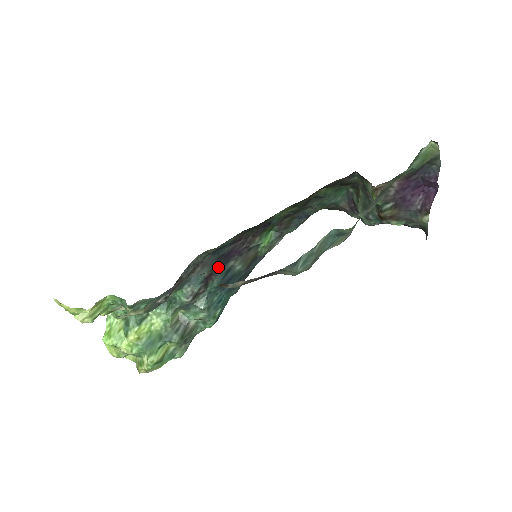
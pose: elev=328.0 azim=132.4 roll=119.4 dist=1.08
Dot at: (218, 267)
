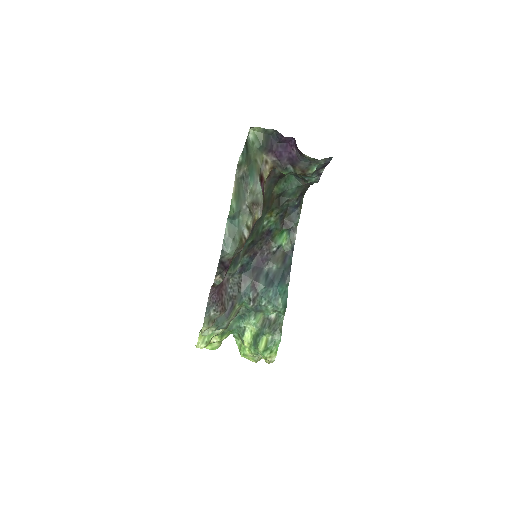
Dot at: (257, 276)
